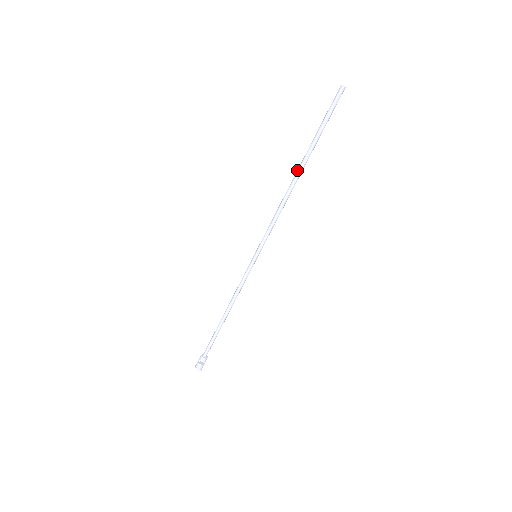
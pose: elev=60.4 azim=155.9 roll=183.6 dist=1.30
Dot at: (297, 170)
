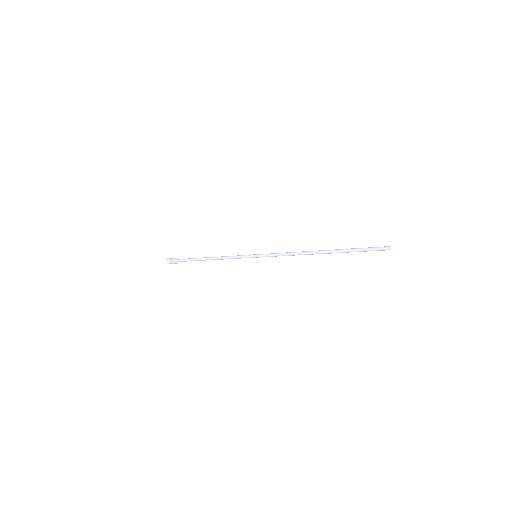
Dot at: (322, 250)
